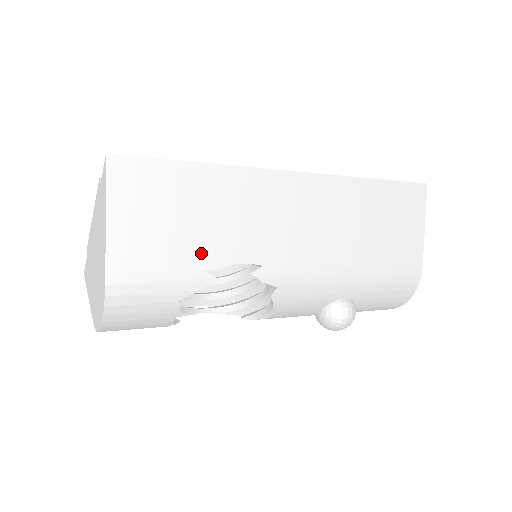
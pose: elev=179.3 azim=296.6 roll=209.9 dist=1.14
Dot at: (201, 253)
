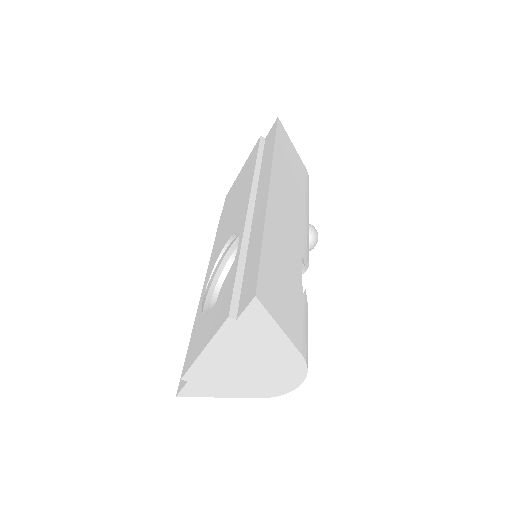
Dot at: (297, 286)
